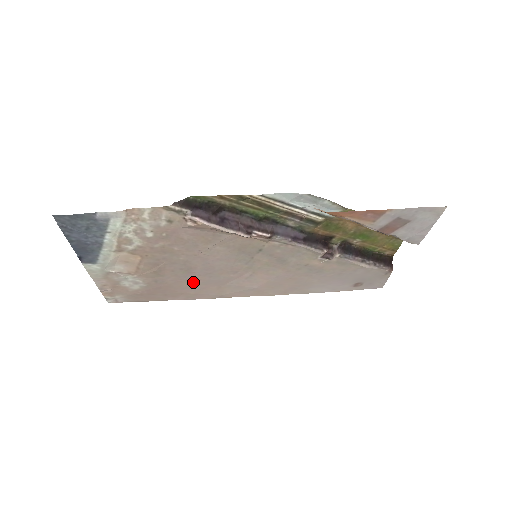
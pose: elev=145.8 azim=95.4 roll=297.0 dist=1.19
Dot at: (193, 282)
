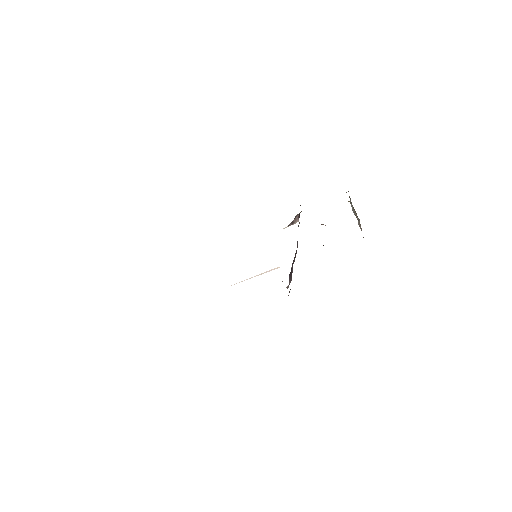
Dot at: occluded
